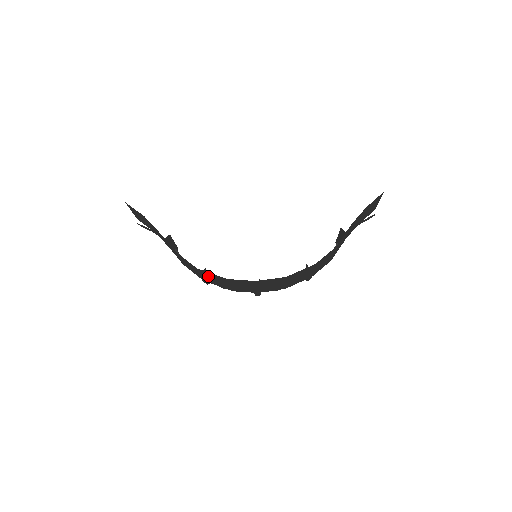
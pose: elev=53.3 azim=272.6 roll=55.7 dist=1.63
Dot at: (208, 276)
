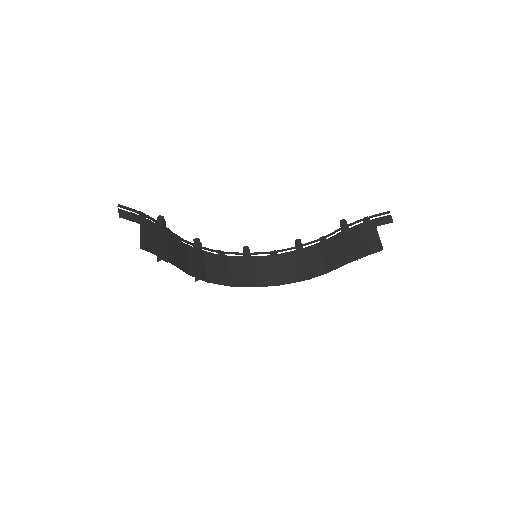
Dot at: occluded
